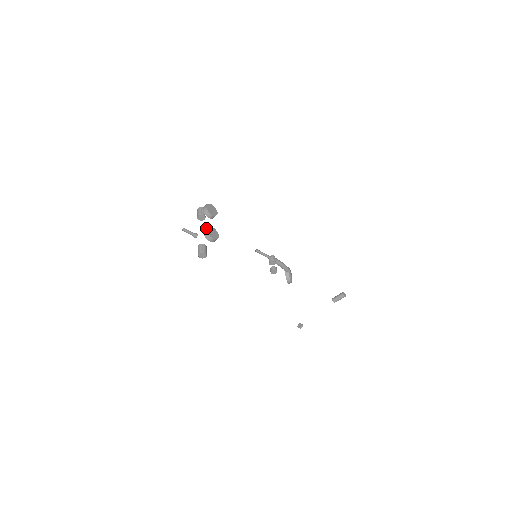
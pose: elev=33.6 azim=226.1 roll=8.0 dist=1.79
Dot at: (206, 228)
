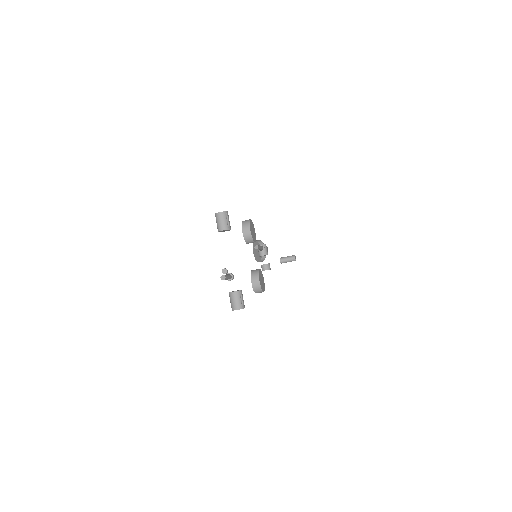
Dot at: (257, 276)
